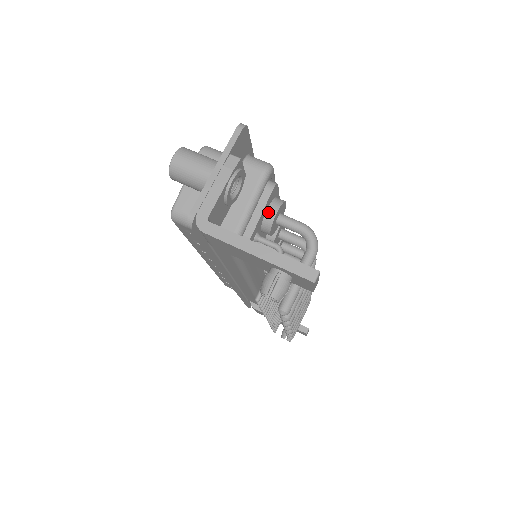
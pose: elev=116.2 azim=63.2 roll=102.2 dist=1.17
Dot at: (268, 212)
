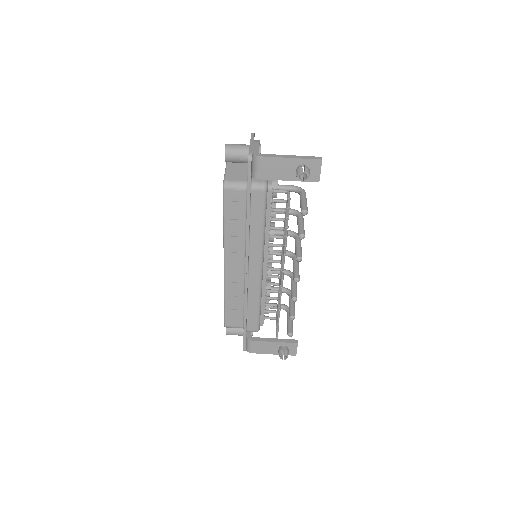
Dot at: occluded
